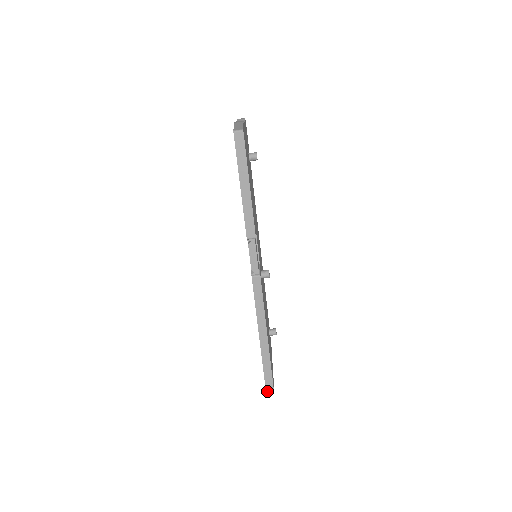
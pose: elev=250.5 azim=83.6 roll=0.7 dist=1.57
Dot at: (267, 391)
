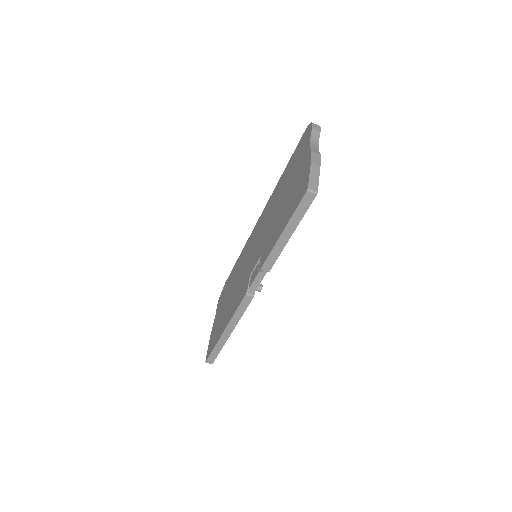
Dot at: (207, 361)
